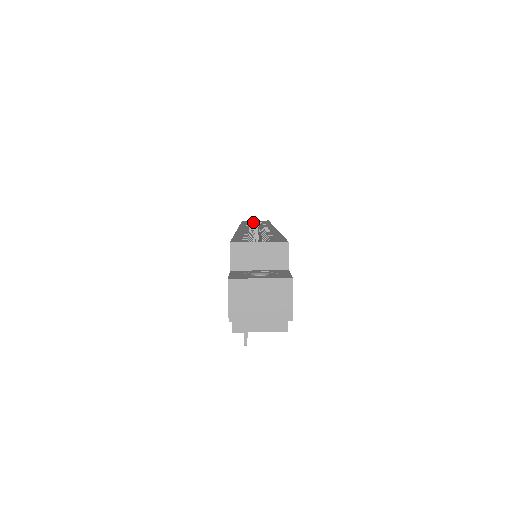
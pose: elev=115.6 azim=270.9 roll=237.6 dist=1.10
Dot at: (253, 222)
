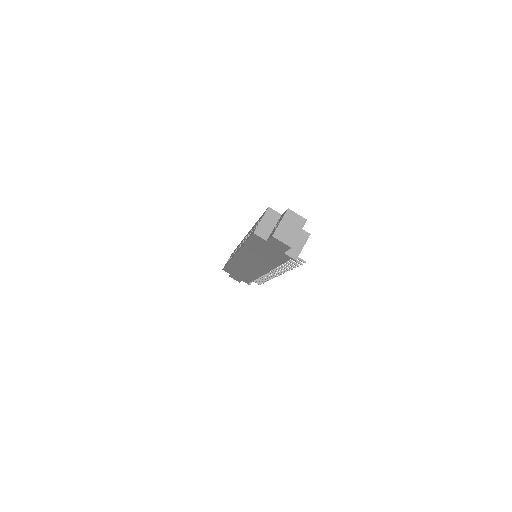
Dot at: occluded
